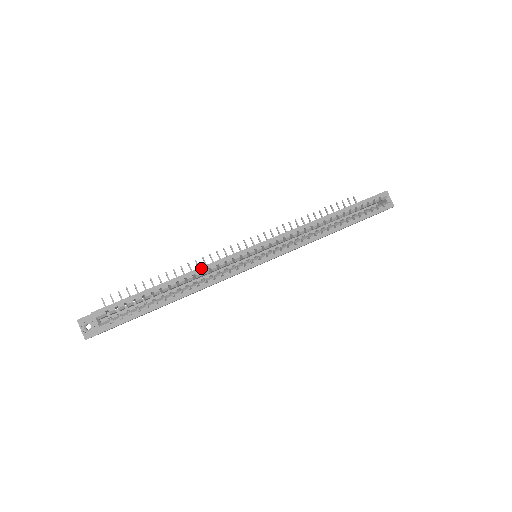
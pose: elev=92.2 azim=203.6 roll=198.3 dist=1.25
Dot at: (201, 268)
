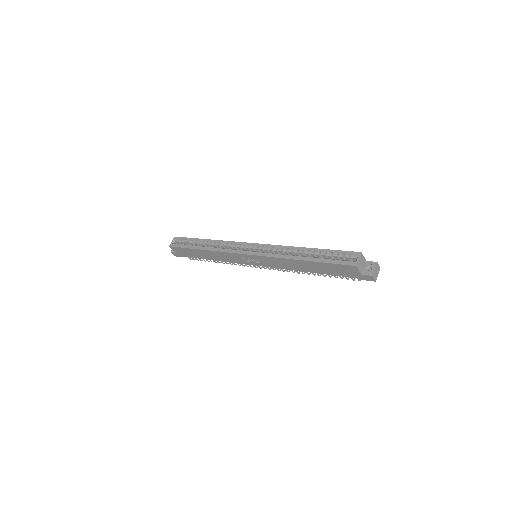
Dot at: (221, 241)
